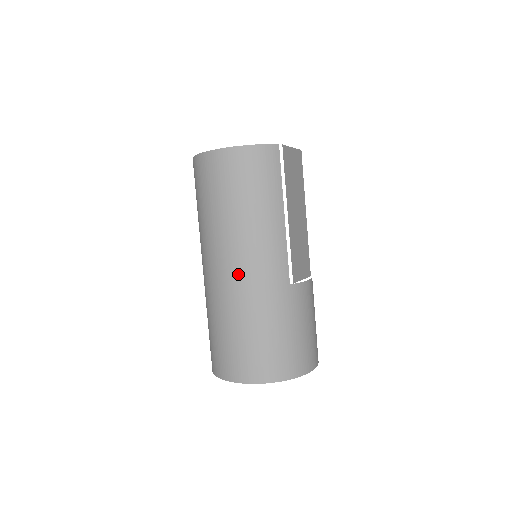
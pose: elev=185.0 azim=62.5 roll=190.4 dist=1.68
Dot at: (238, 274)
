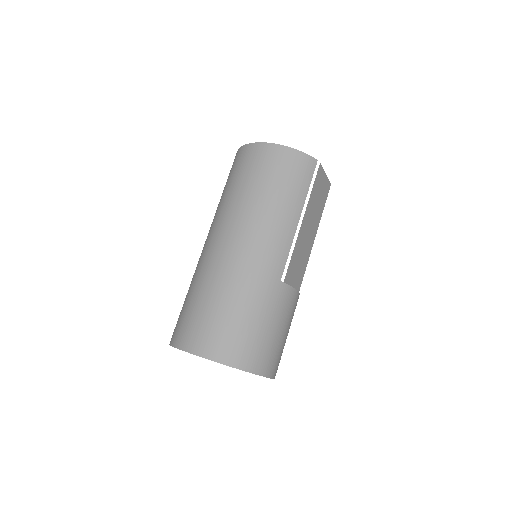
Dot at: (238, 250)
